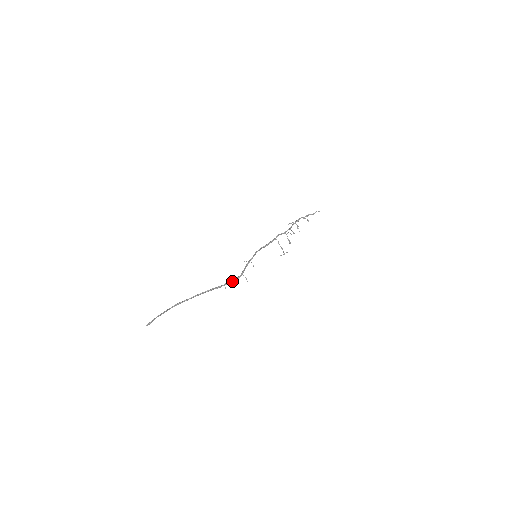
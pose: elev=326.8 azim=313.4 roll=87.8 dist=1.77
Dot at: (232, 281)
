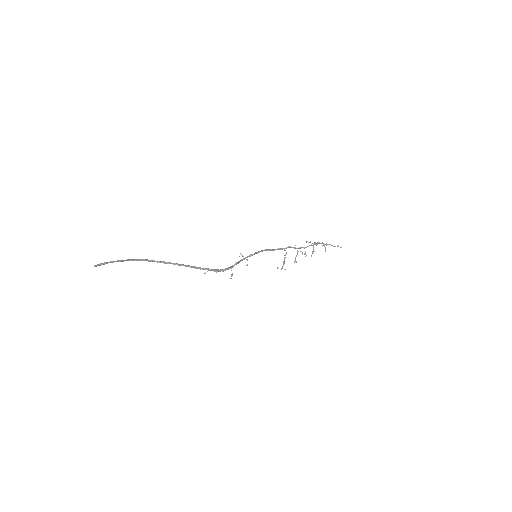
Dot at: (217, 270)
